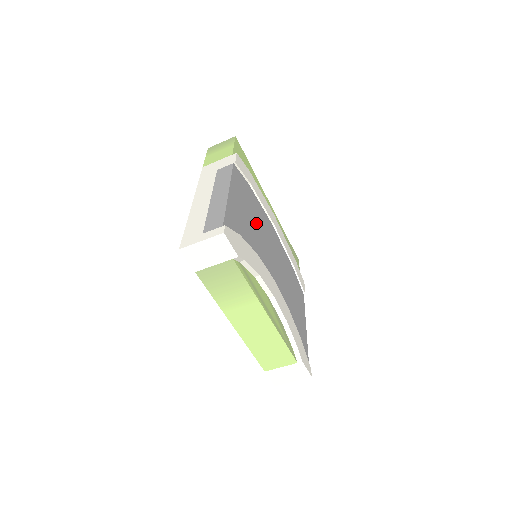
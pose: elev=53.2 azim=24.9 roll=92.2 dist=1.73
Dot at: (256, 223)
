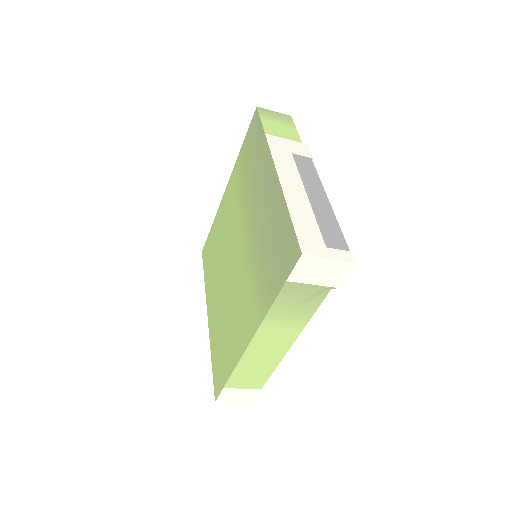
Dot at: occluded
